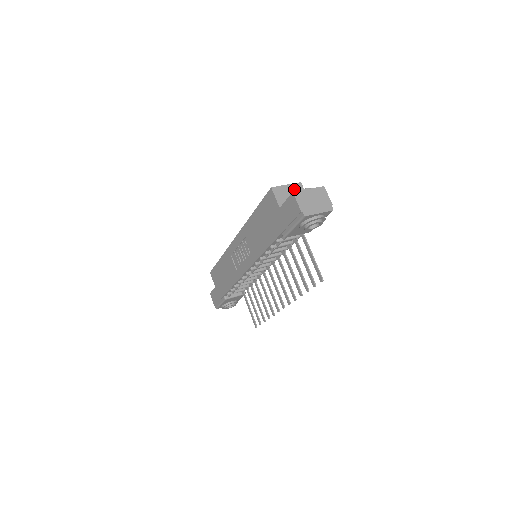
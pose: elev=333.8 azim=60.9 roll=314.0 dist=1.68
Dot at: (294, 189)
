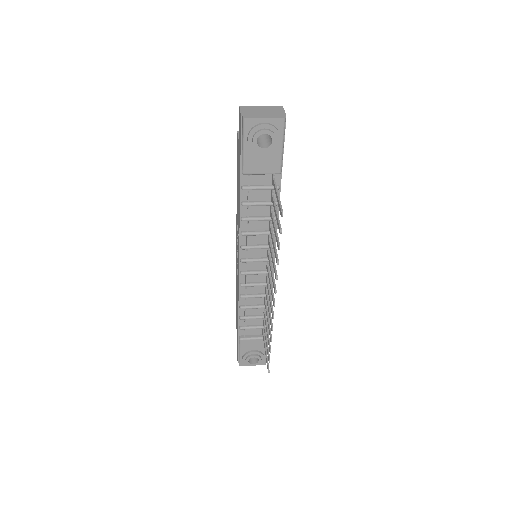
Dot at: occluded
